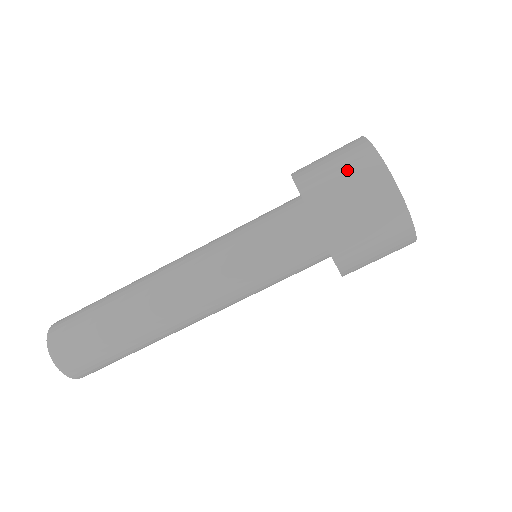
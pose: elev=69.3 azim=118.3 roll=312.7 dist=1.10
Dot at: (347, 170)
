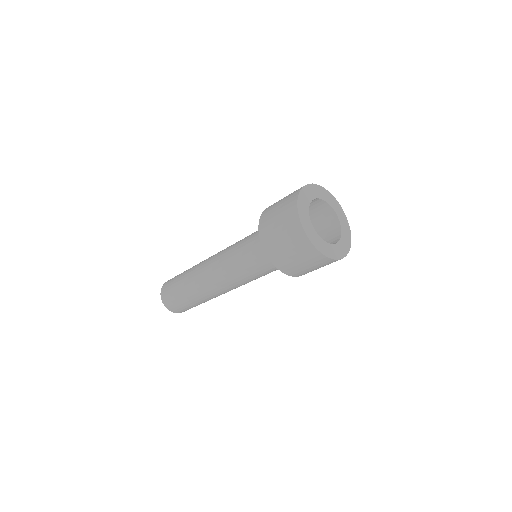
Dot at: (308, 263)
